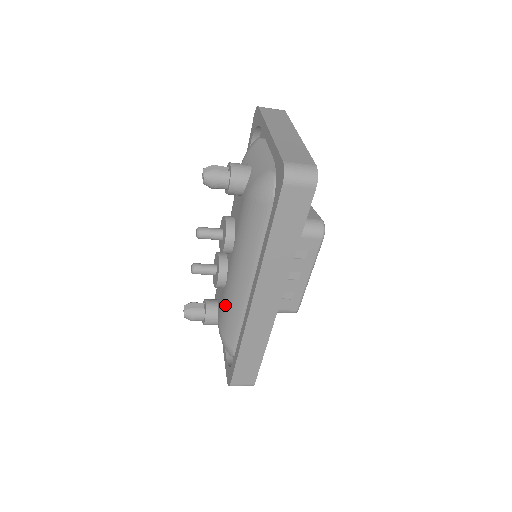
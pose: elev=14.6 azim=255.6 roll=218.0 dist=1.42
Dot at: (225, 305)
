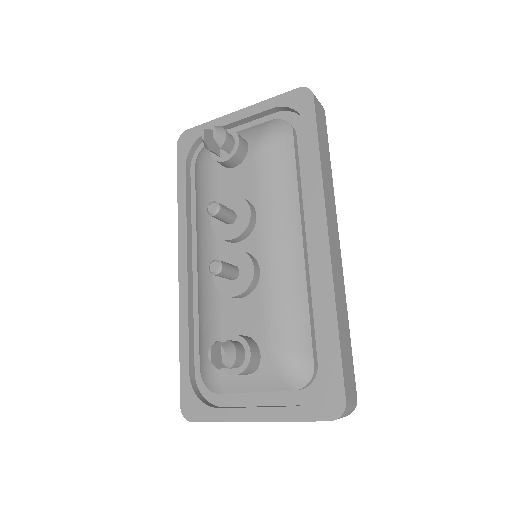
Dot at: (275, 298)
